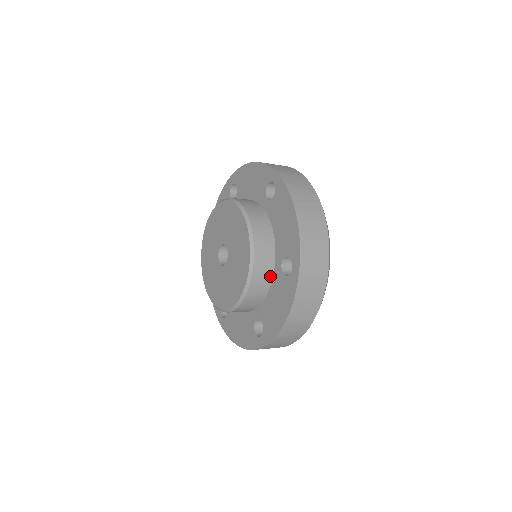
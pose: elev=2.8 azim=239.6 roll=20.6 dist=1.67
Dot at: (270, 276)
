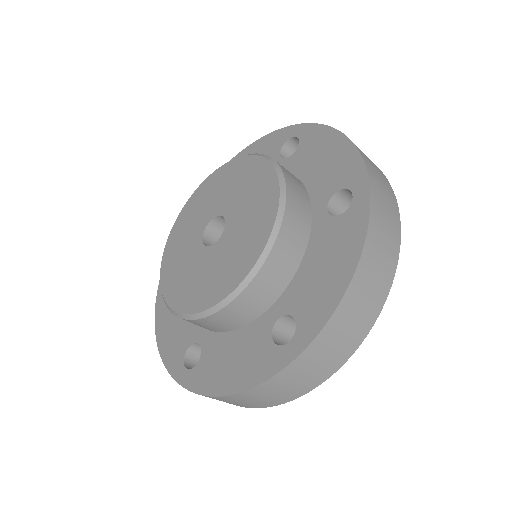
Dot at: (252, 316)
